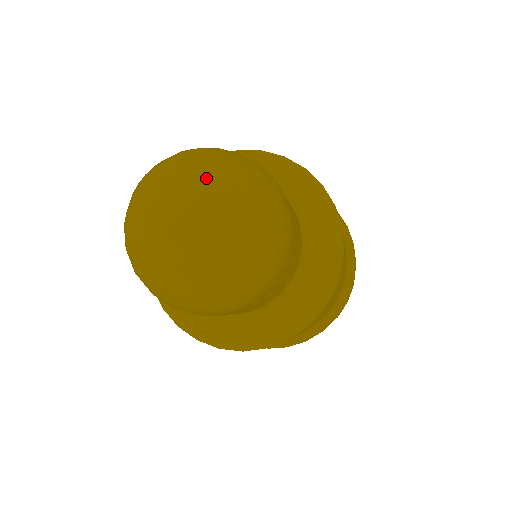
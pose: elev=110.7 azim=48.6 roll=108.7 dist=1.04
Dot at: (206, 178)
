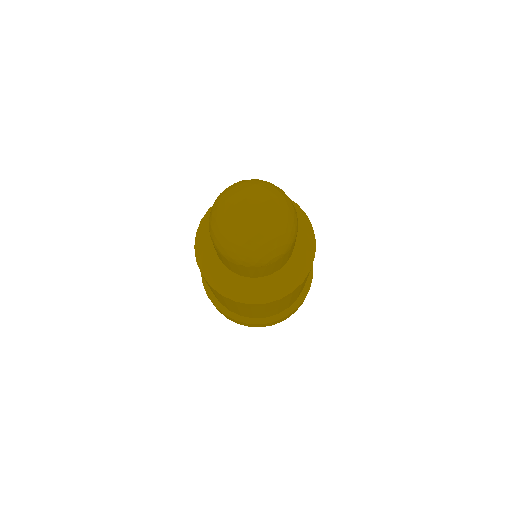
Dot at: (270, 196)
